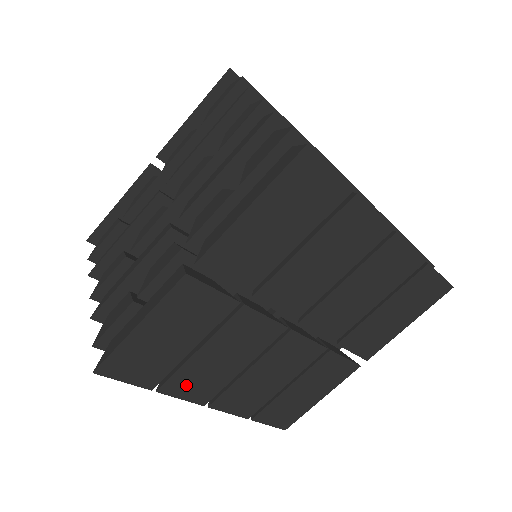
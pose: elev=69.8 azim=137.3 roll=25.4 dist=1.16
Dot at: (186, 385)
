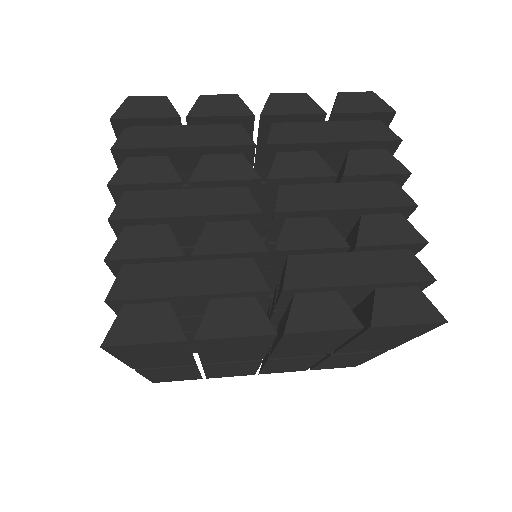
Dot at: (224, 375)
